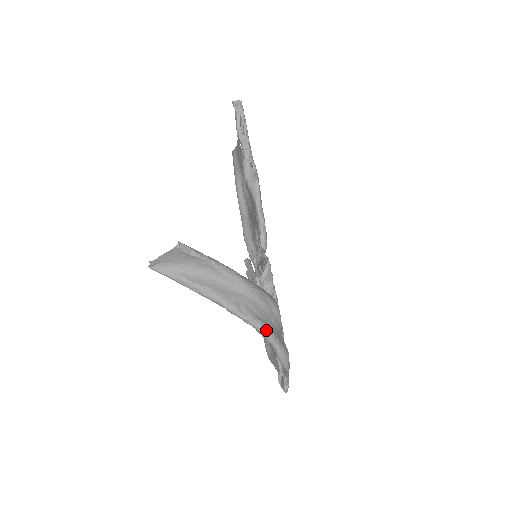
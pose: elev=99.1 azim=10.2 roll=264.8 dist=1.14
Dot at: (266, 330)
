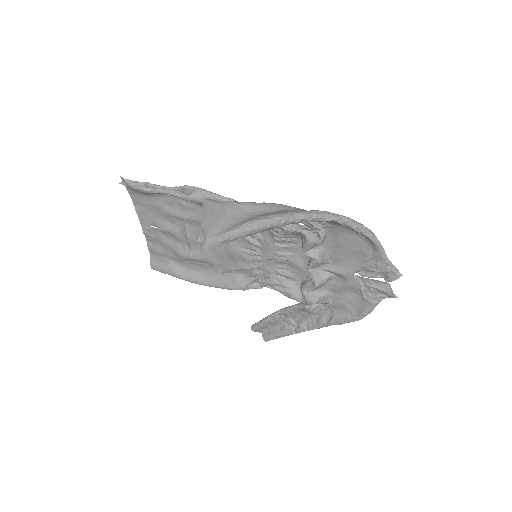
Dot at: (330, 213)
